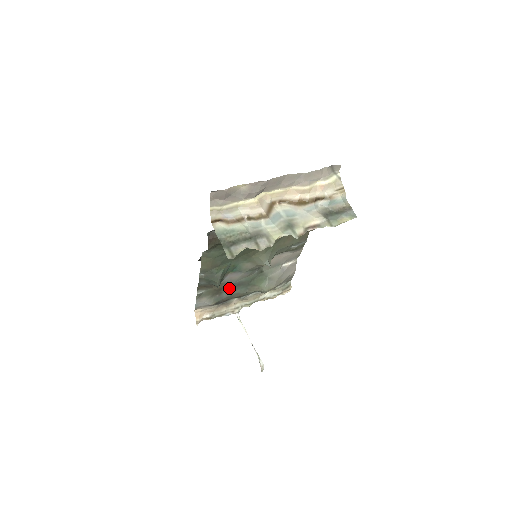
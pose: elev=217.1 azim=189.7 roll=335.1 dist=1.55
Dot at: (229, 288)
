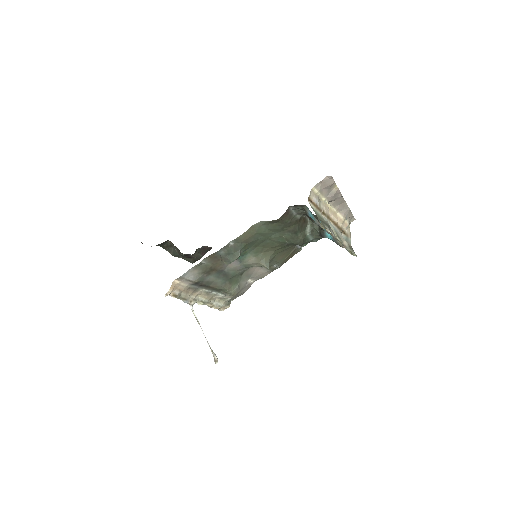
Dot at: (217, 273)
